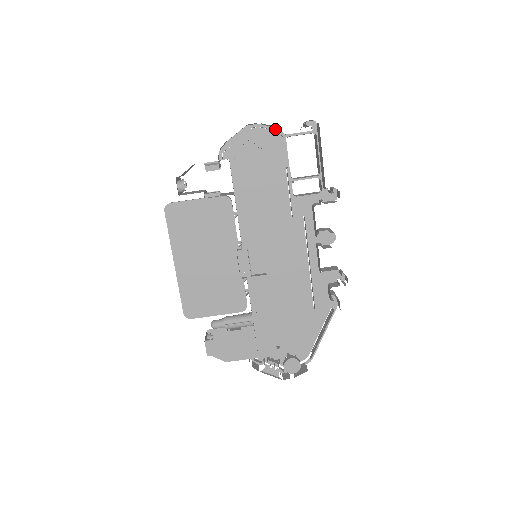
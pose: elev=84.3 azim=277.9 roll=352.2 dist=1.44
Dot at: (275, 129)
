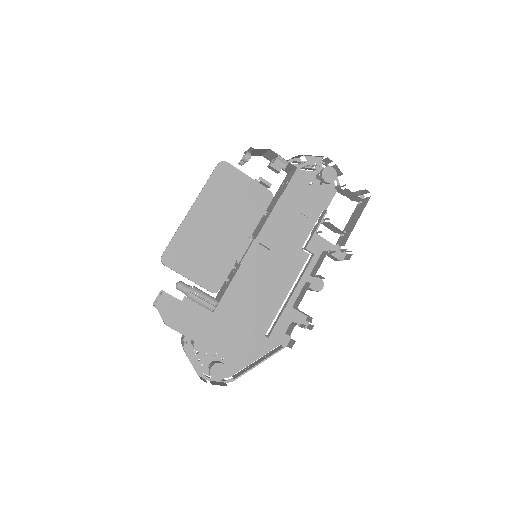
Dot at: occluded
